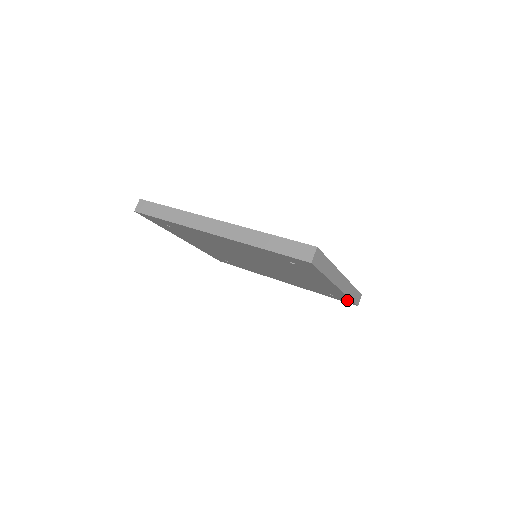
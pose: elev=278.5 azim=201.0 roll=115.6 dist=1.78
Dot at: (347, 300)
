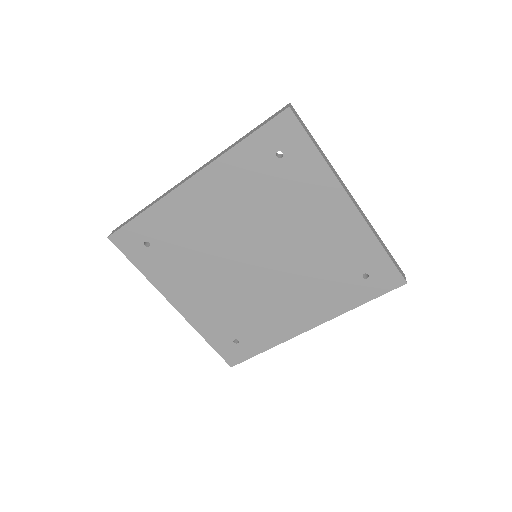
Dot at: (386, 269)
